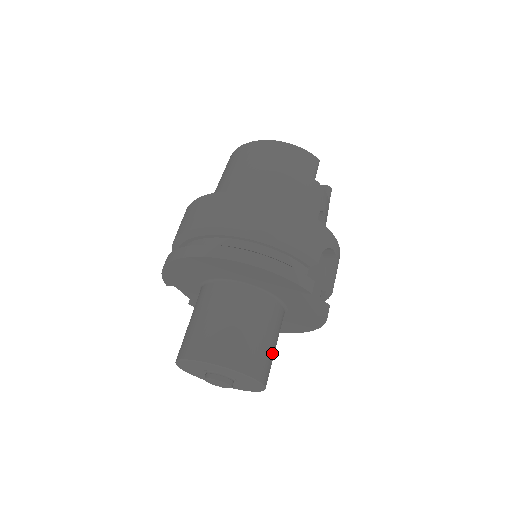
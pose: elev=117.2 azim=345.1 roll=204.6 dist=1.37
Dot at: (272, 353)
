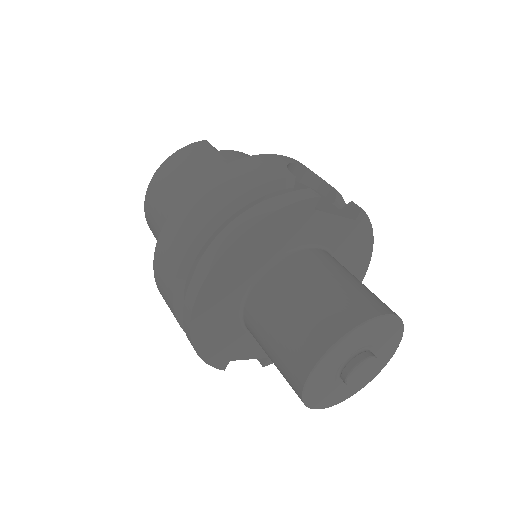
Dot at: (364, 287)
